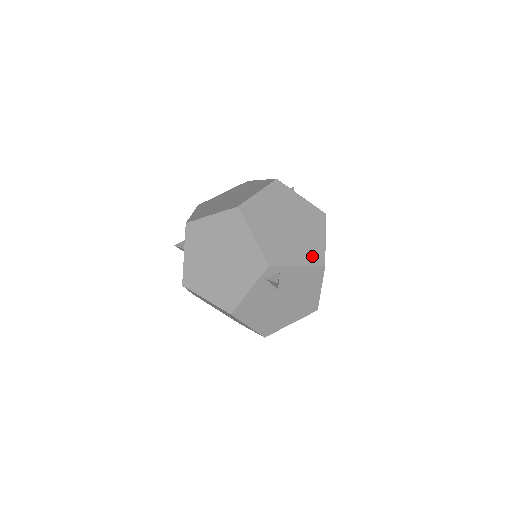
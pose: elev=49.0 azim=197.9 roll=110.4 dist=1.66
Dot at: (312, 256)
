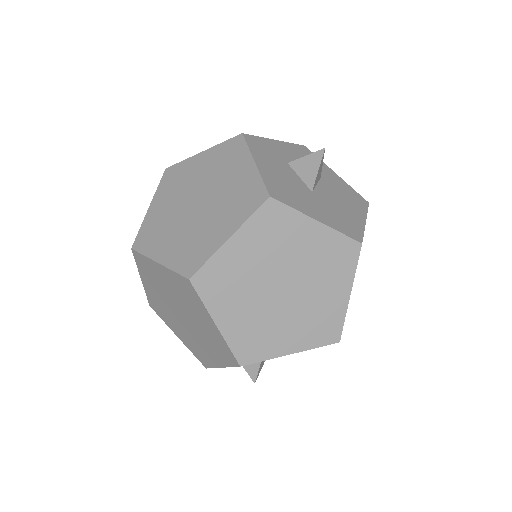
Dot at: (319, 331)
